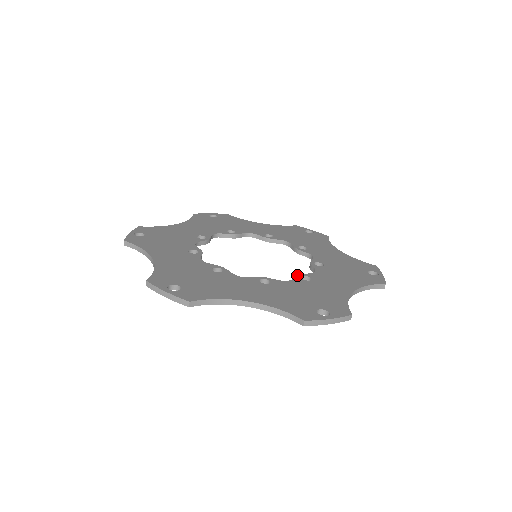
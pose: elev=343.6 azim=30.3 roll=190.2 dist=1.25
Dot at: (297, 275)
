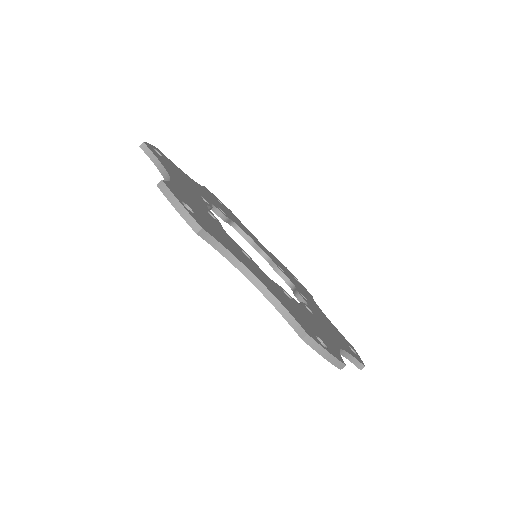
Dot at: occluded
